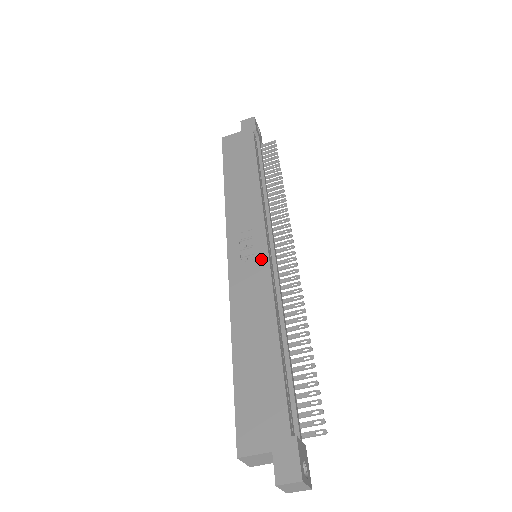
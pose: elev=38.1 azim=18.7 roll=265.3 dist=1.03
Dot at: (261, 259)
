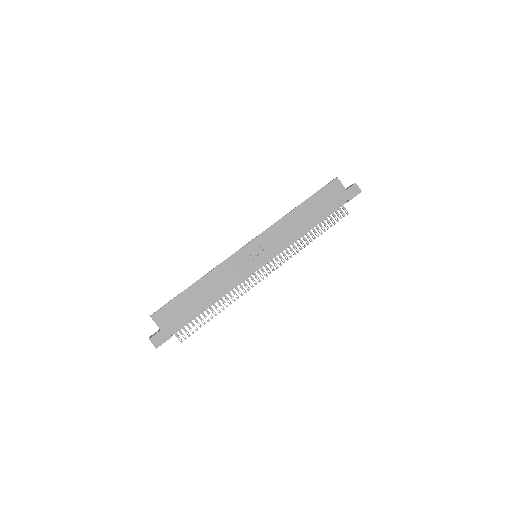
Dot at: (252, 267)
